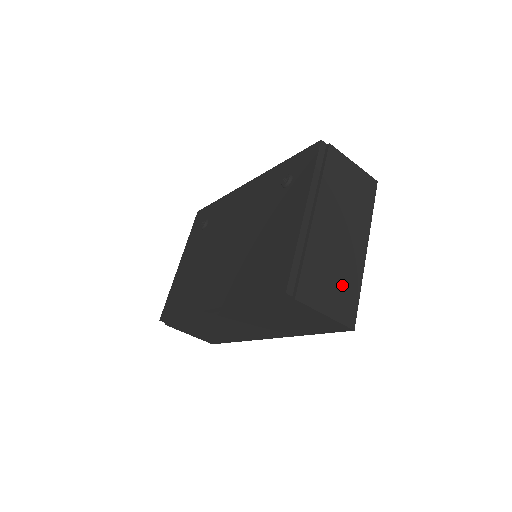
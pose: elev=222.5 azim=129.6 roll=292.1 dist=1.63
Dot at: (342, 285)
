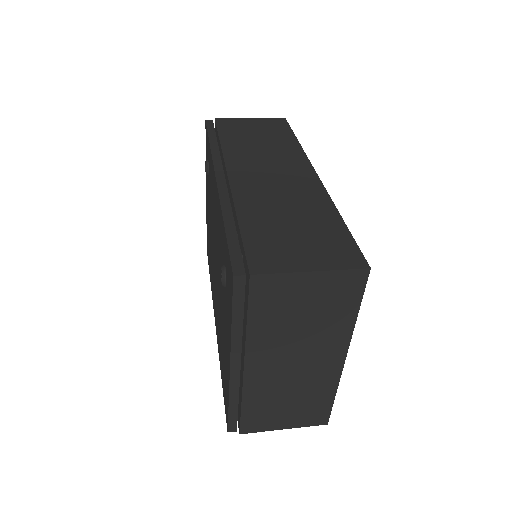
Dot at: (304, 402)
